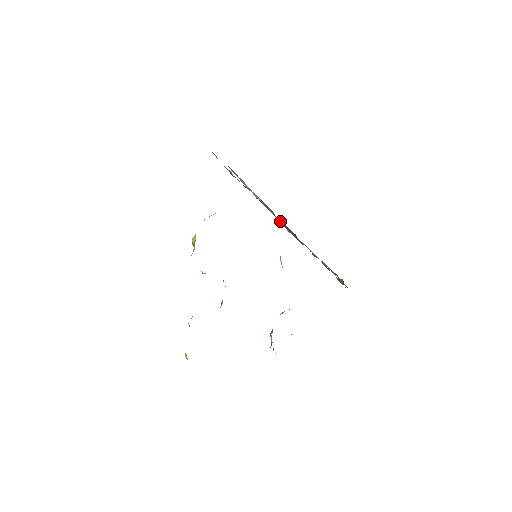
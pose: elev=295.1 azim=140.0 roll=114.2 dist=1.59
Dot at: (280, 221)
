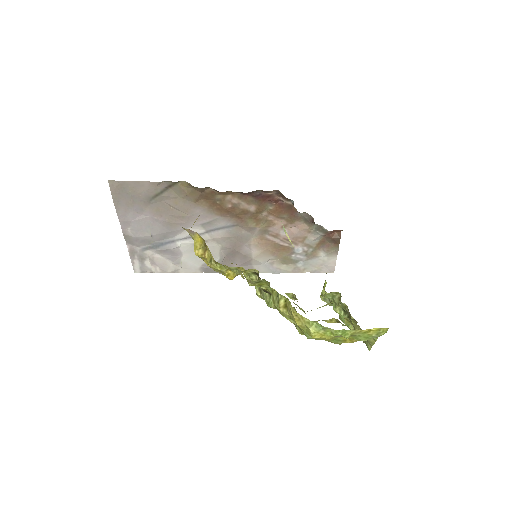
Dot at: (249, 219)
